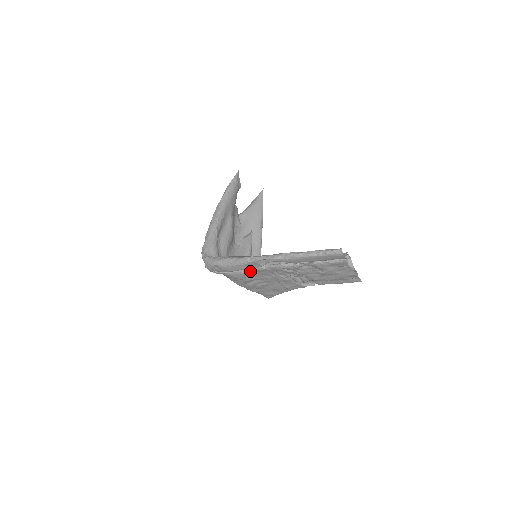
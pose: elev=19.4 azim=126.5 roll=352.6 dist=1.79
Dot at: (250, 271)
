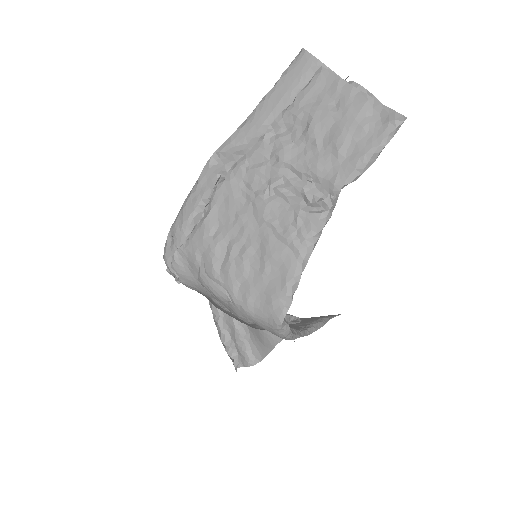
Dot at: (209, 209)
